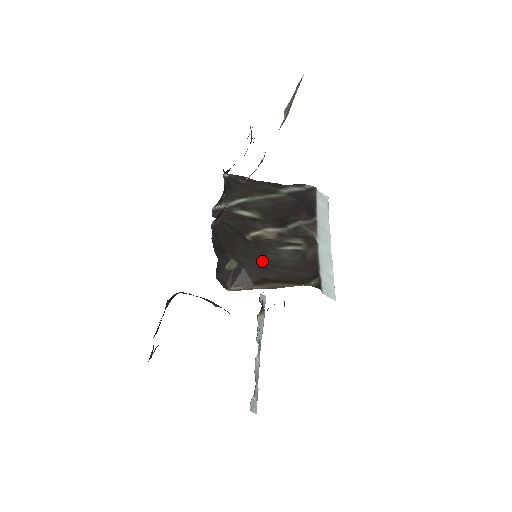
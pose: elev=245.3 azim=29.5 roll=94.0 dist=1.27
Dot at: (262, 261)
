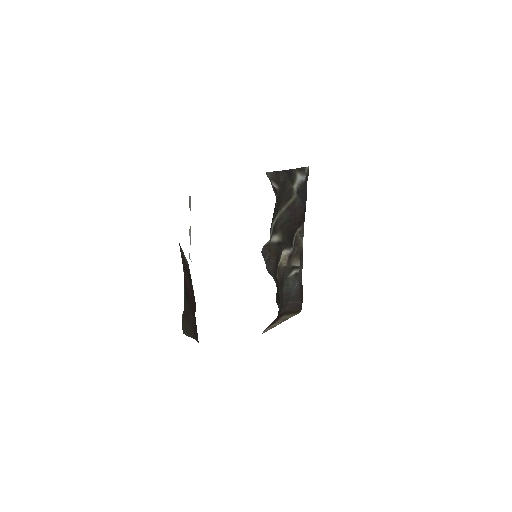
Dot at: (282, 299)
